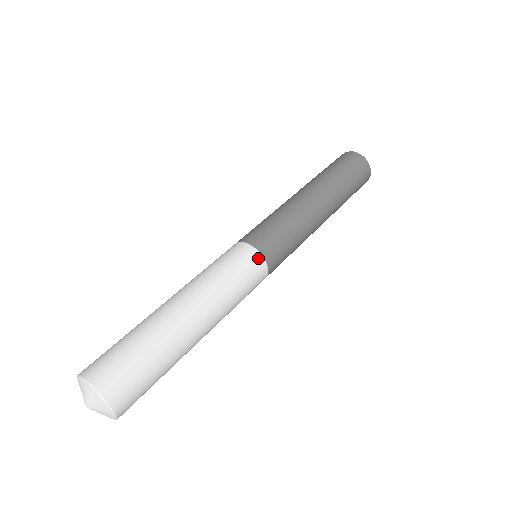
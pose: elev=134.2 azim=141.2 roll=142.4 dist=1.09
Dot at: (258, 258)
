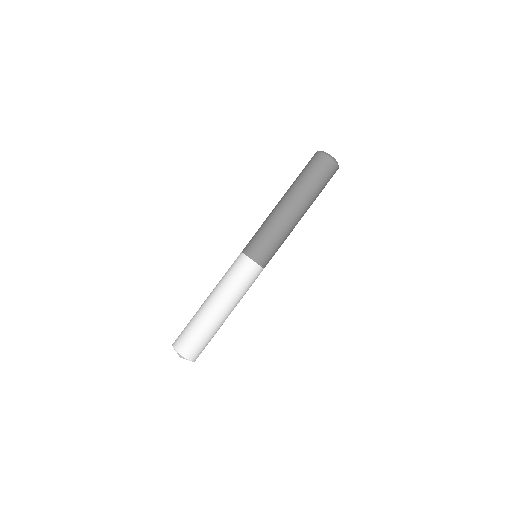
Dot at: (254, 265)
